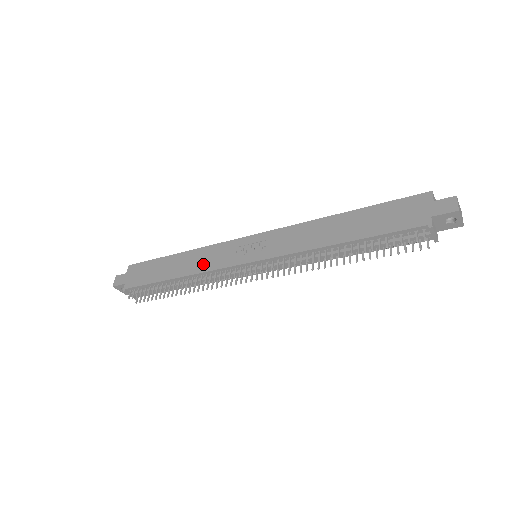
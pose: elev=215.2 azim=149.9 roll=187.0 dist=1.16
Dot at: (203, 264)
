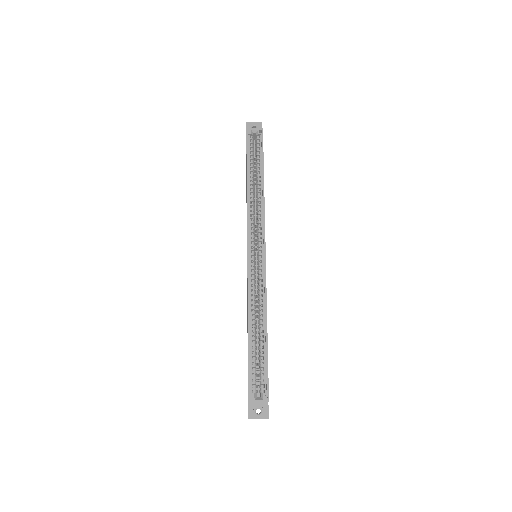
Dot at: occluded
